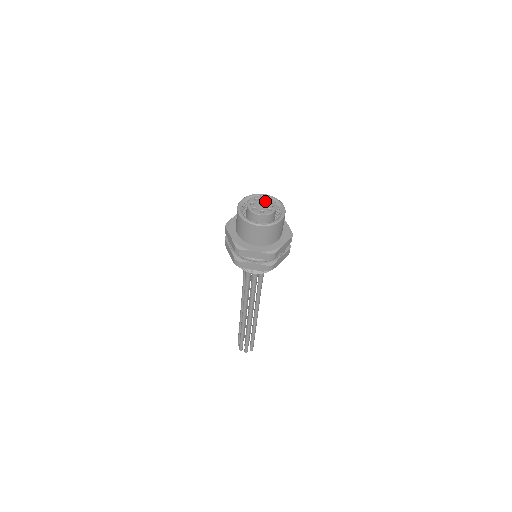
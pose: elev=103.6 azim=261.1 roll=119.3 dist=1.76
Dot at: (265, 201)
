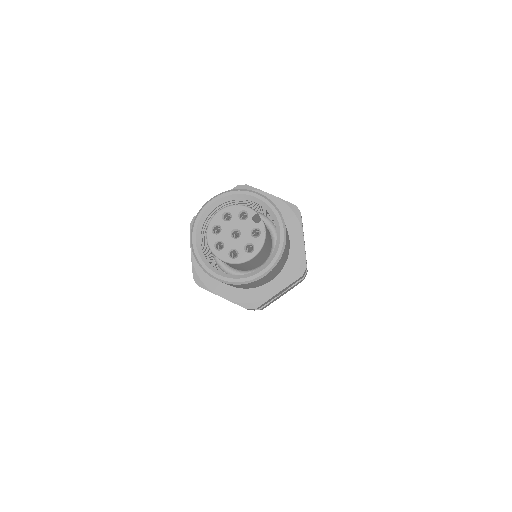
Dot at: (232, 221)
